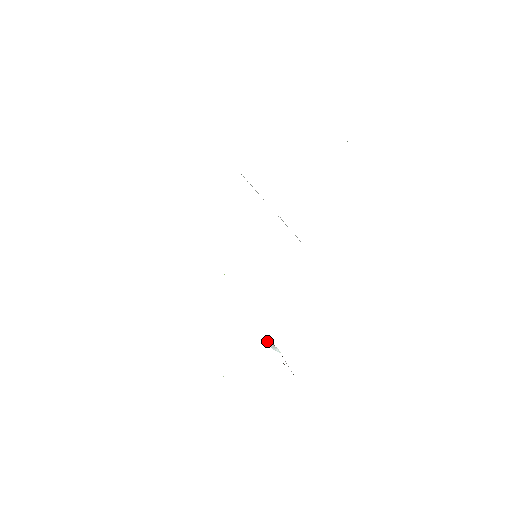
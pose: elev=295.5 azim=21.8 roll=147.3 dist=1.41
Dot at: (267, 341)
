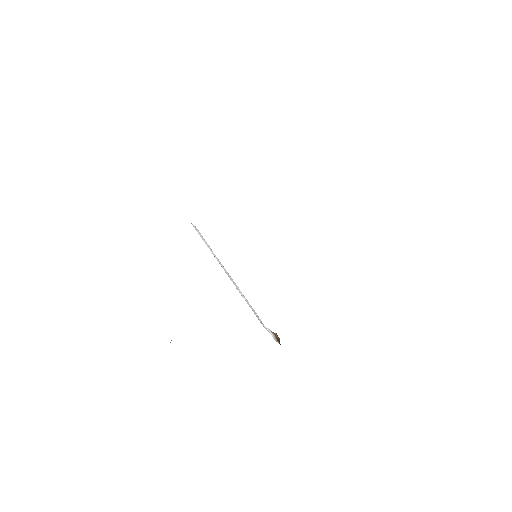
Dot at: occluded
